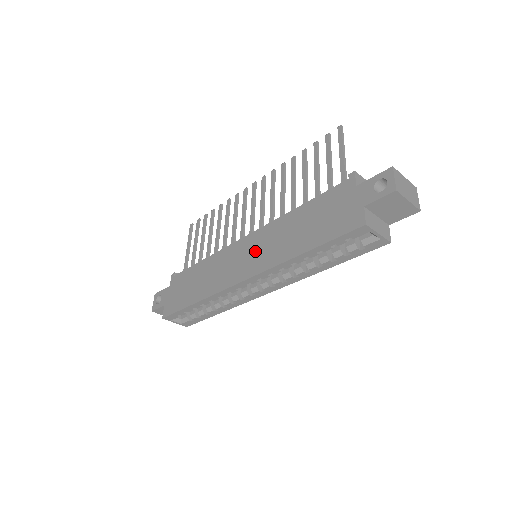
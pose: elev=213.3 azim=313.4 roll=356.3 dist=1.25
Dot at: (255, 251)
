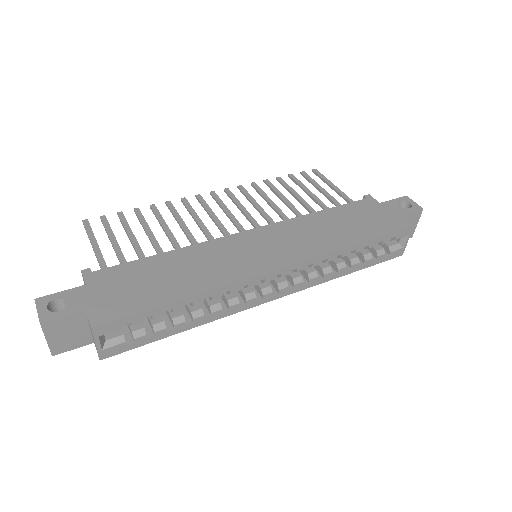
Dot at: (280, 242)
